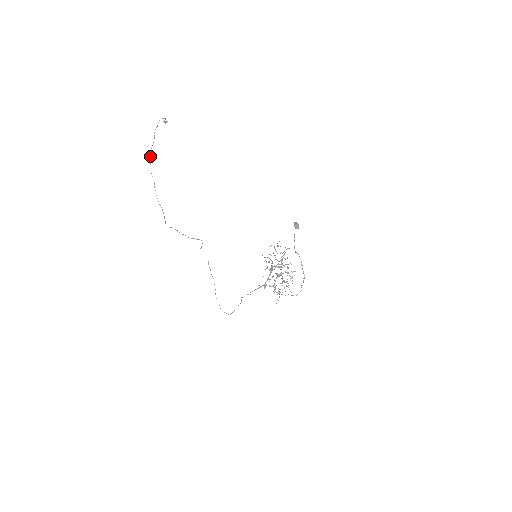
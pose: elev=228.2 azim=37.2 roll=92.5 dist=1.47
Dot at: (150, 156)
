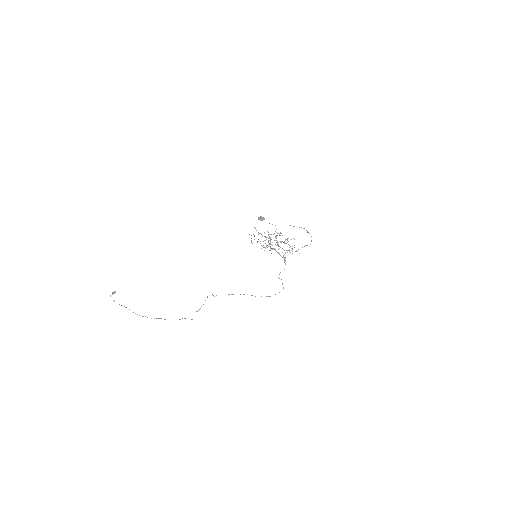
Dot at: (139, 315)
